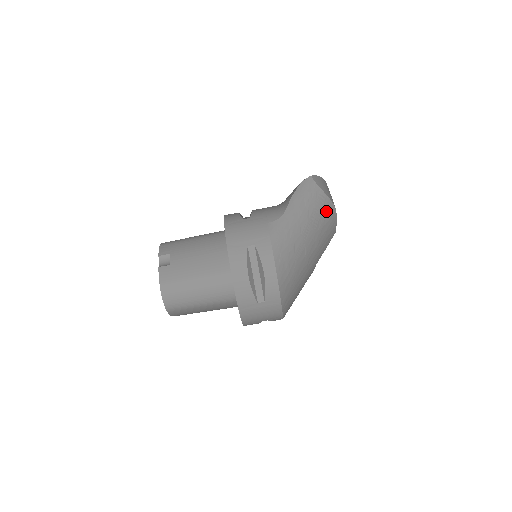
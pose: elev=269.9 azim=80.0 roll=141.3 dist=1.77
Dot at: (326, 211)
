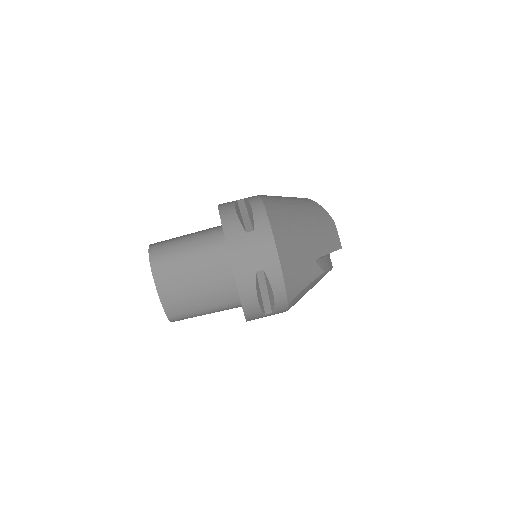
Dot at: (321, 212)
